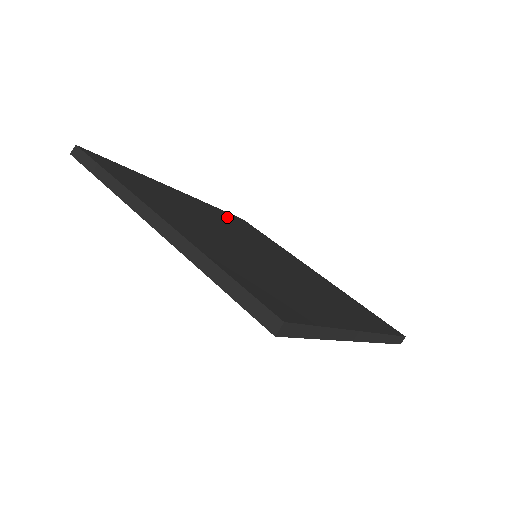
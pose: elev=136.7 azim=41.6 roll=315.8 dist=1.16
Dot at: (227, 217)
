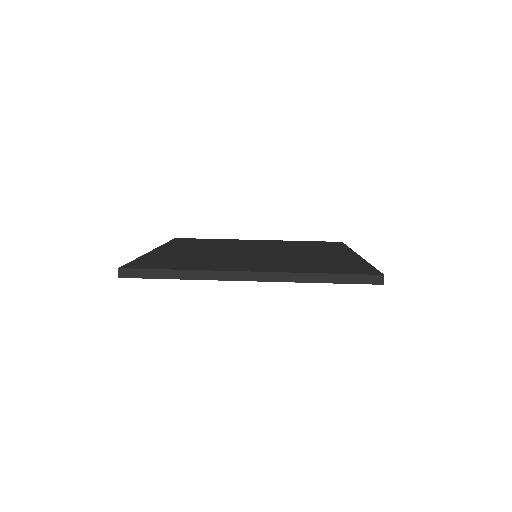
Dot at: (188, 244)
